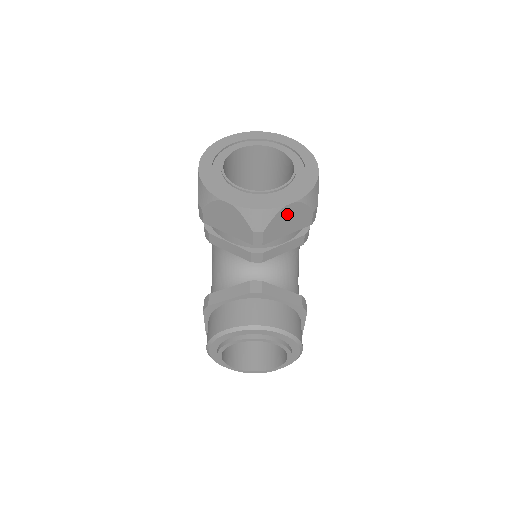
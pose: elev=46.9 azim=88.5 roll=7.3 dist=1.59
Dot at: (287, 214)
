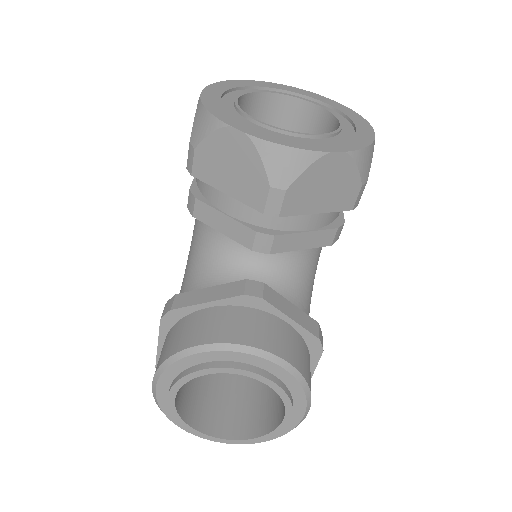
Dot at: (327, 171)
